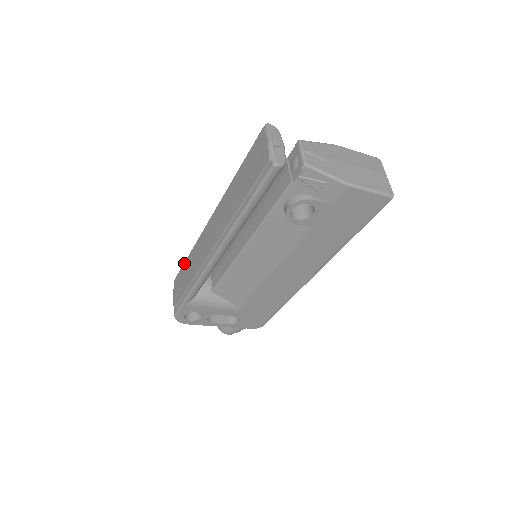
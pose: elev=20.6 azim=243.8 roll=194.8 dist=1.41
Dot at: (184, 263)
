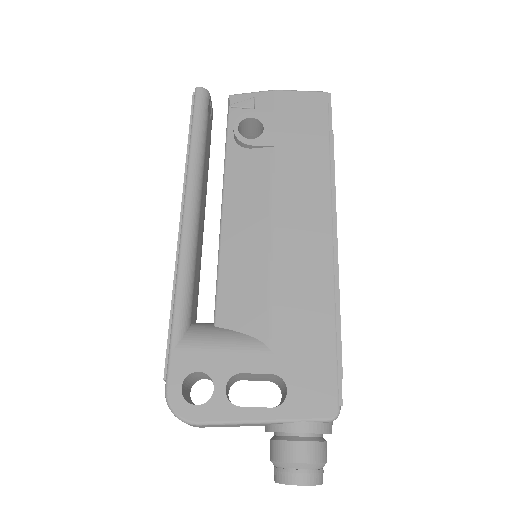
Dot at: occluded
